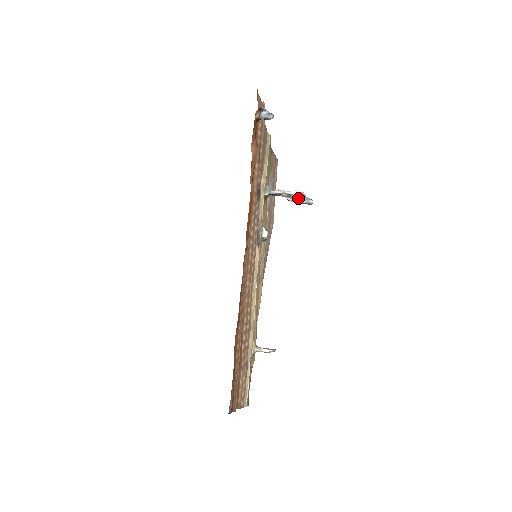
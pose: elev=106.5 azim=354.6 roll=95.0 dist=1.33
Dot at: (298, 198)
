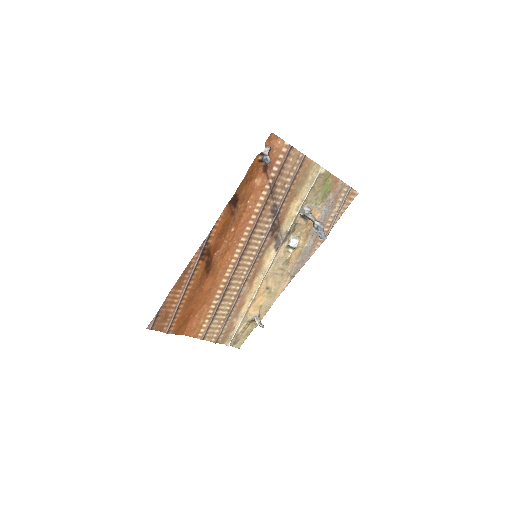
Dot at: (316, 229)
